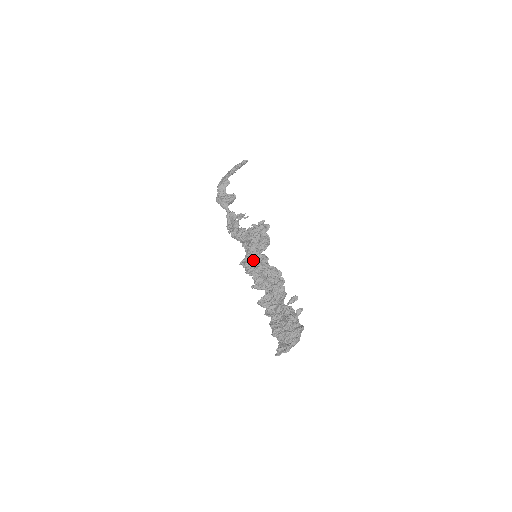
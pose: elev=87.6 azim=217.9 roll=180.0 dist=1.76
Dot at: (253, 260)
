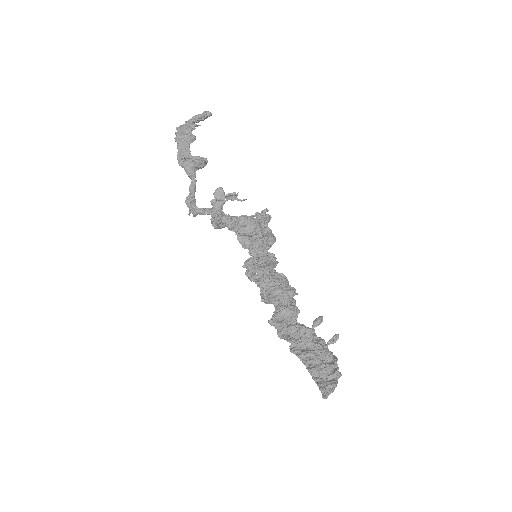
Dot at: (269, 265)
